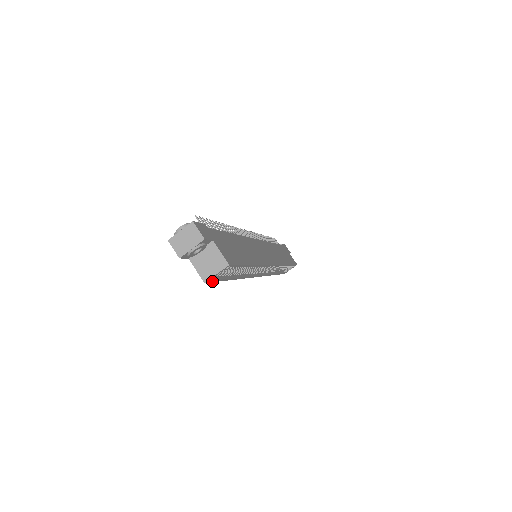
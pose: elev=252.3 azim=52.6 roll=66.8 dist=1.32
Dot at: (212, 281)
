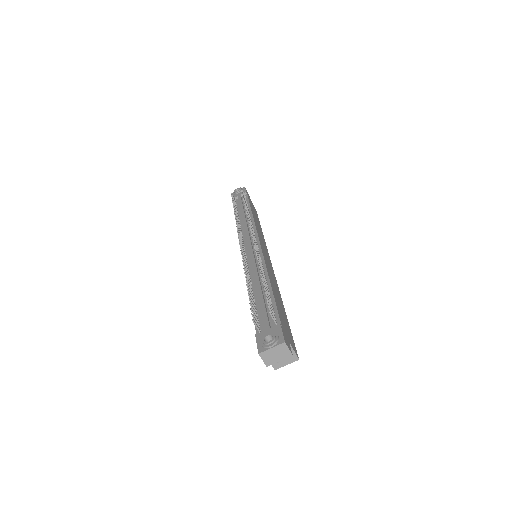
Dot at: occluded
